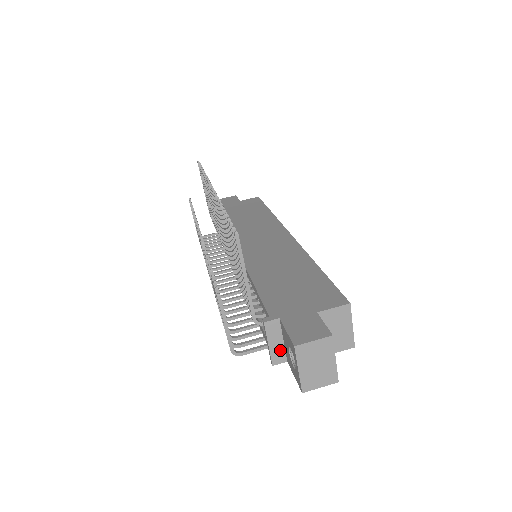
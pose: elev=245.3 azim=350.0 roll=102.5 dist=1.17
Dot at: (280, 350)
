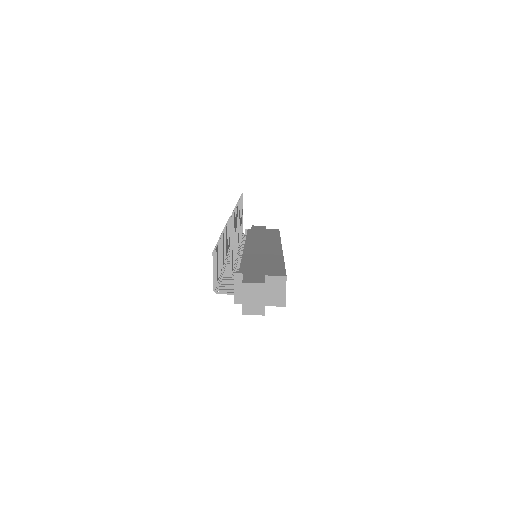
Dot at: (240, 295)
